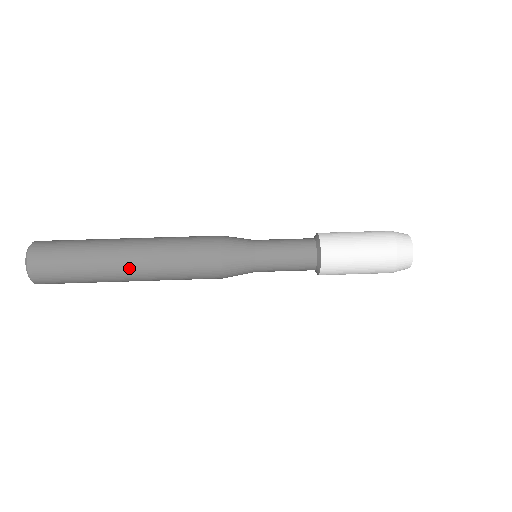
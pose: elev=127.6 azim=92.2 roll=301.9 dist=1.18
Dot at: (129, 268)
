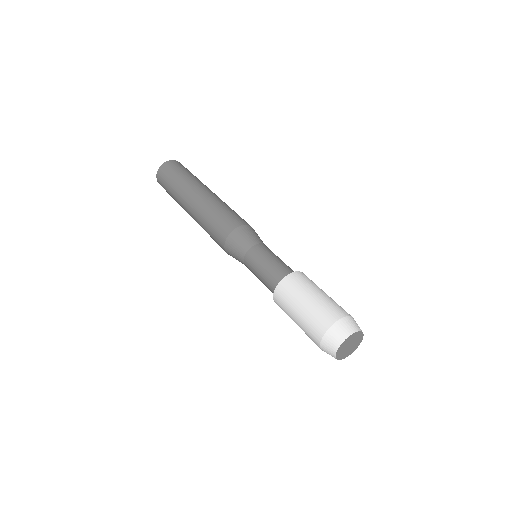
Dot at: (192, 200)
